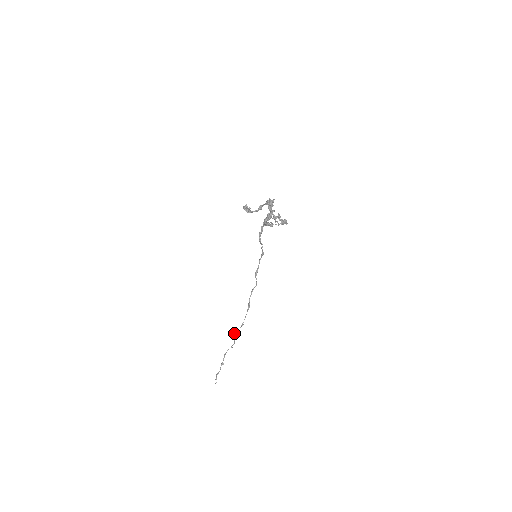
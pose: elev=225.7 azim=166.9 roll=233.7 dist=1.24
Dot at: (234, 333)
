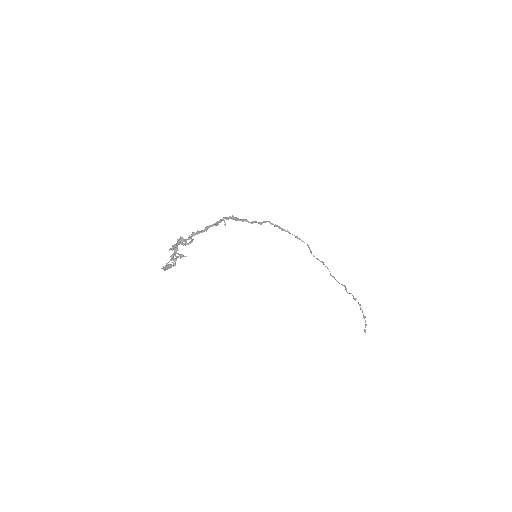
Dot at: occluded
